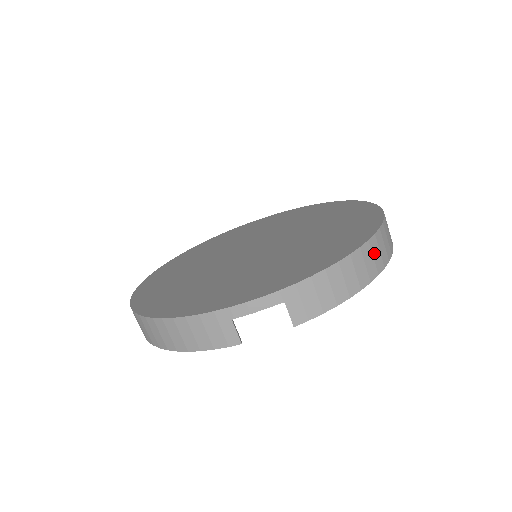
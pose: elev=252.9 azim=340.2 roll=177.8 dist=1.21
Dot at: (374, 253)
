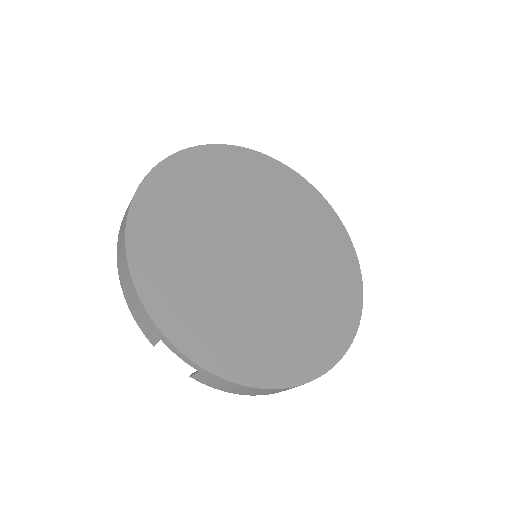
Dot at: occluded
